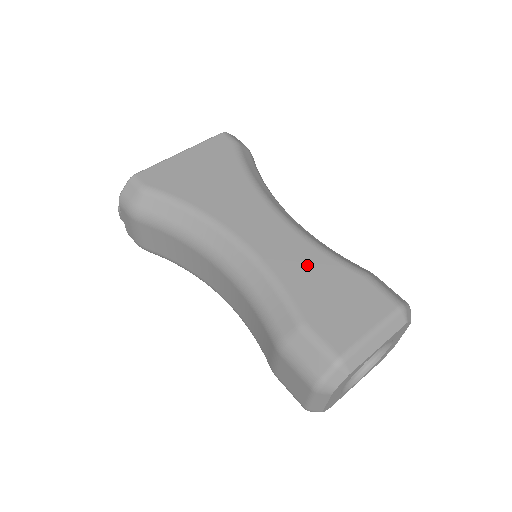
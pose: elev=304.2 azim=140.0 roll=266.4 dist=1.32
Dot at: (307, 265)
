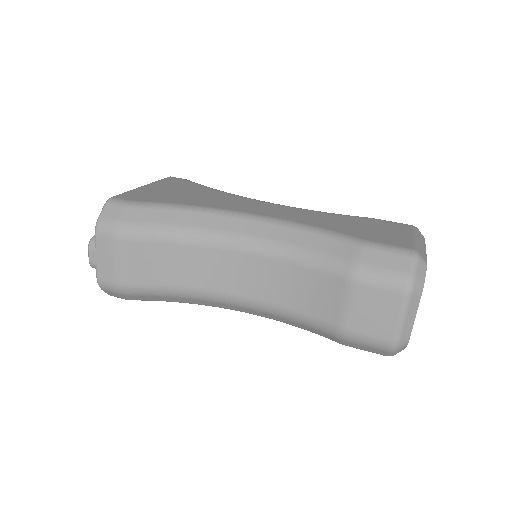
Dot at: (326, 218)
